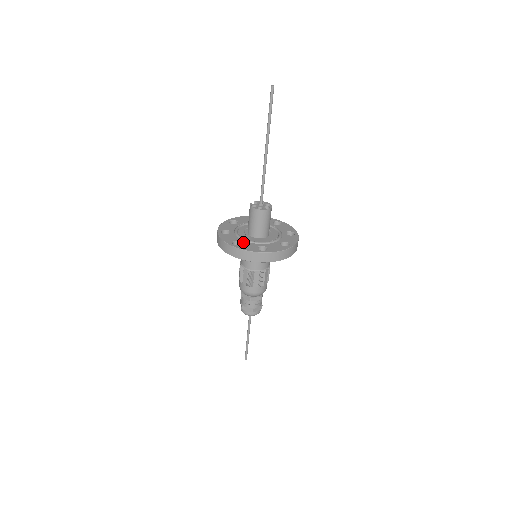
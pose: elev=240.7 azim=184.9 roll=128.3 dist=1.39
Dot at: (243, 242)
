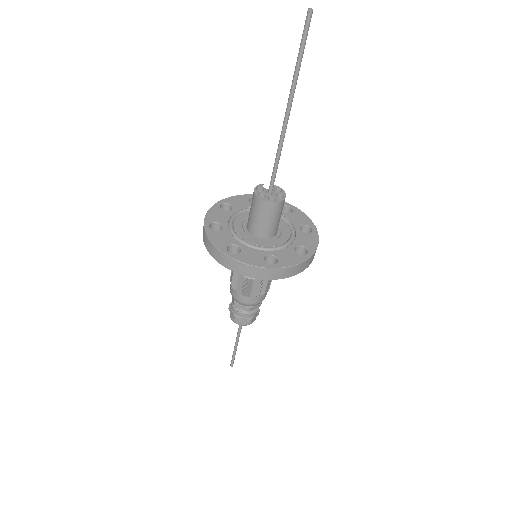
Dot at: (224, 229)
